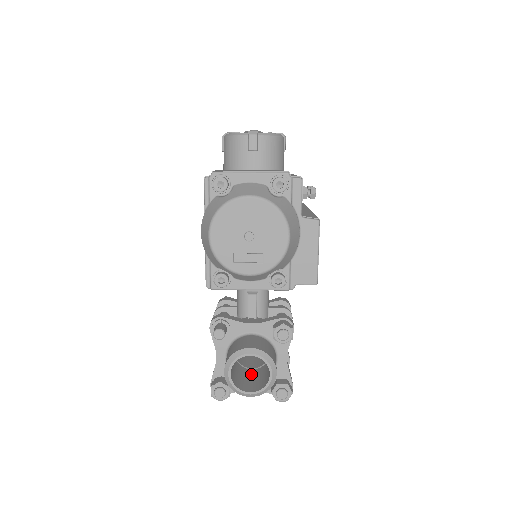
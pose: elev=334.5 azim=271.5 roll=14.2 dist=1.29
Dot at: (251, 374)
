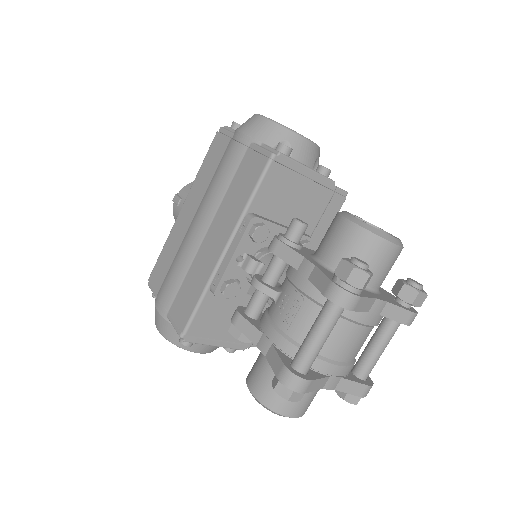
Dot at: occluded
